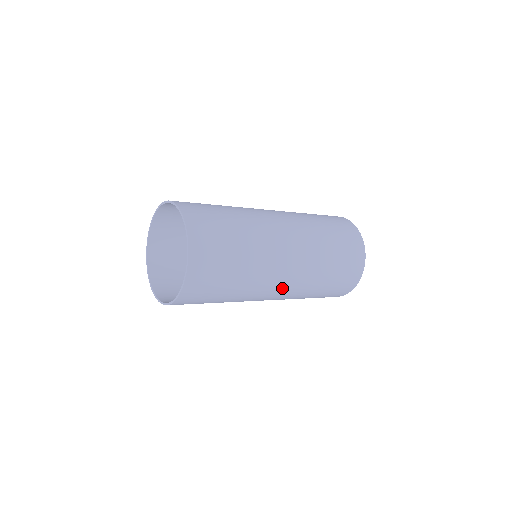
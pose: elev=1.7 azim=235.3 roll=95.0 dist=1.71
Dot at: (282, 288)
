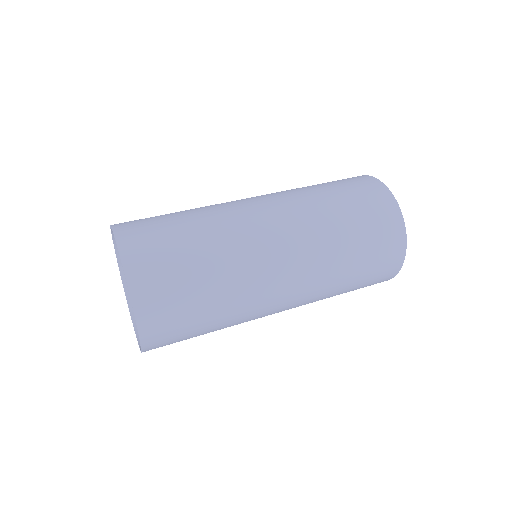
Dot at: (286, 303)
